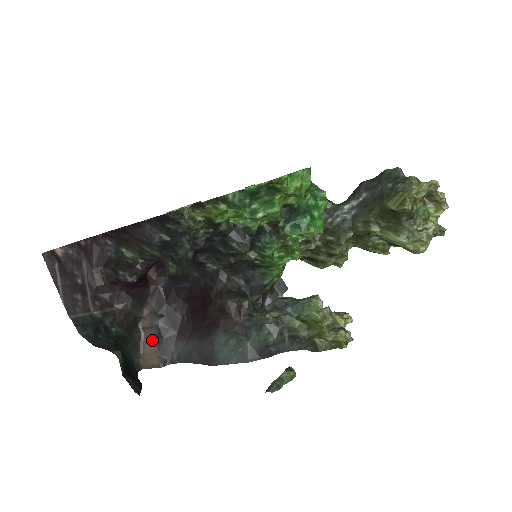
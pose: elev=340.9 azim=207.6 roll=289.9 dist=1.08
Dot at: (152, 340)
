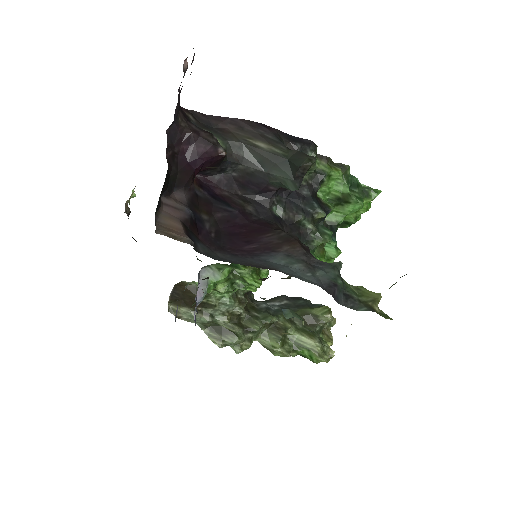
Dot at: (177, 219)
